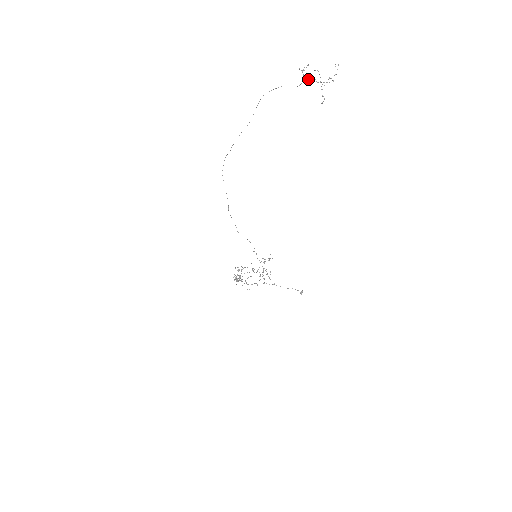
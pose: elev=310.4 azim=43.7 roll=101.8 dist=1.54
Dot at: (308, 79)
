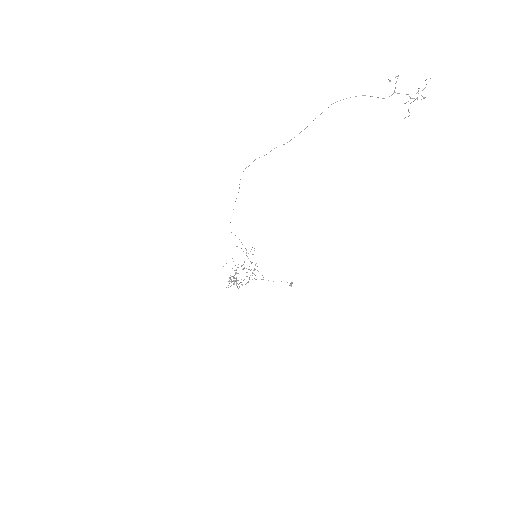
Dot at: occluded
